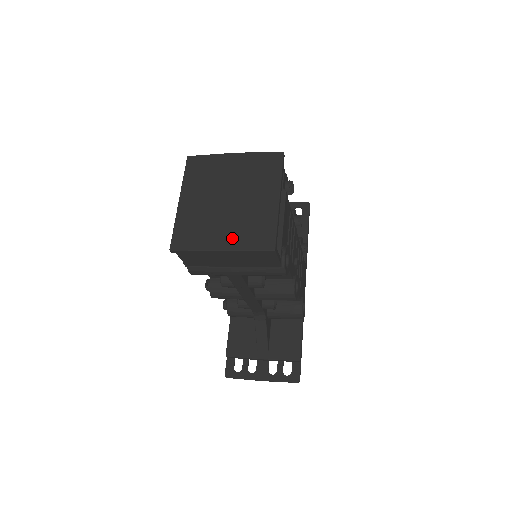
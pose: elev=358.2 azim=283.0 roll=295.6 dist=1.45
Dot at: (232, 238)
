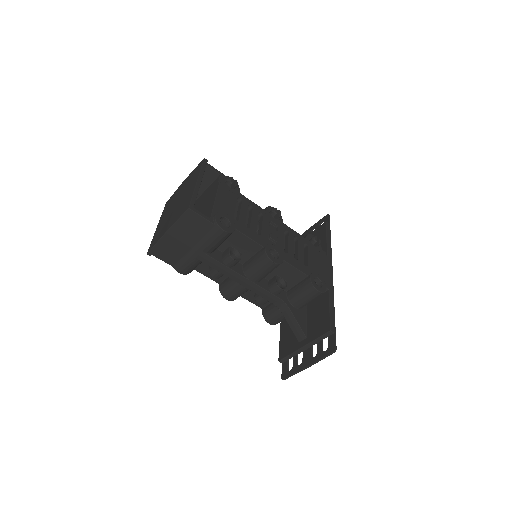
Dot at: (172, 221)
